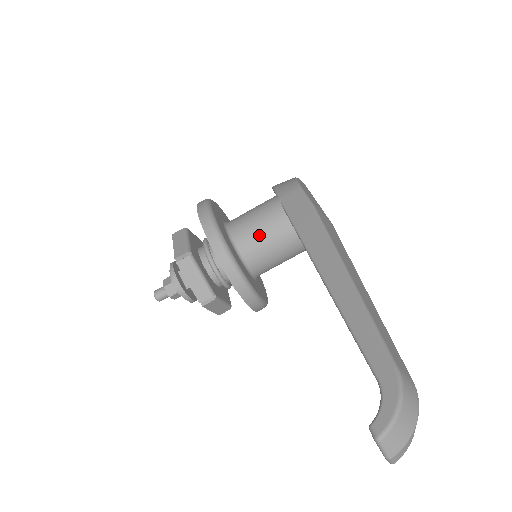
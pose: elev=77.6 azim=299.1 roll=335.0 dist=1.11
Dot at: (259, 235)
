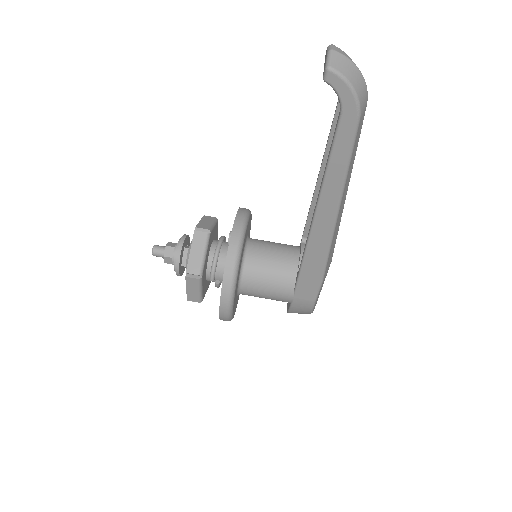
Dot at: (271, 242)
